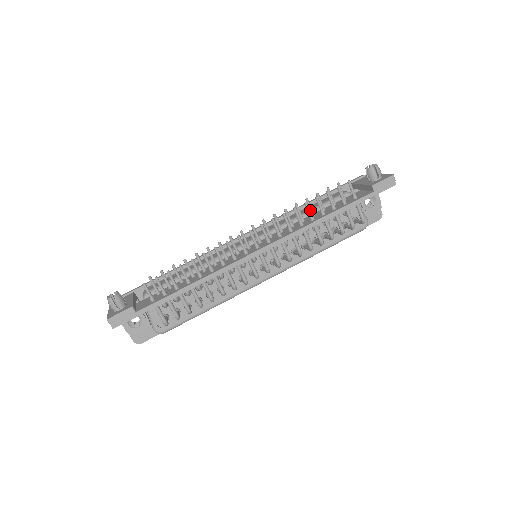
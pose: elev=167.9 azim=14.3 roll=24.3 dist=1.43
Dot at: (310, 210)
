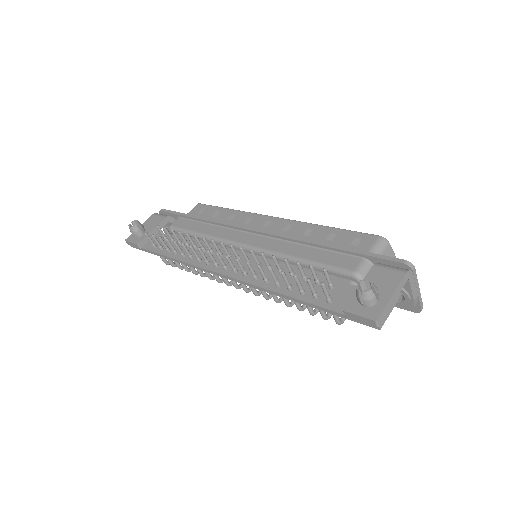
Dot at: (275, 277)
